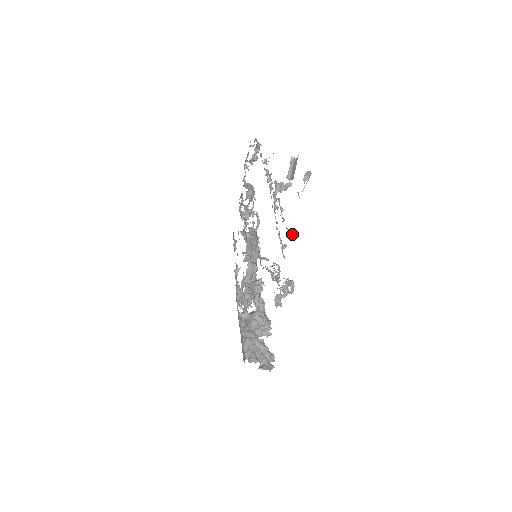
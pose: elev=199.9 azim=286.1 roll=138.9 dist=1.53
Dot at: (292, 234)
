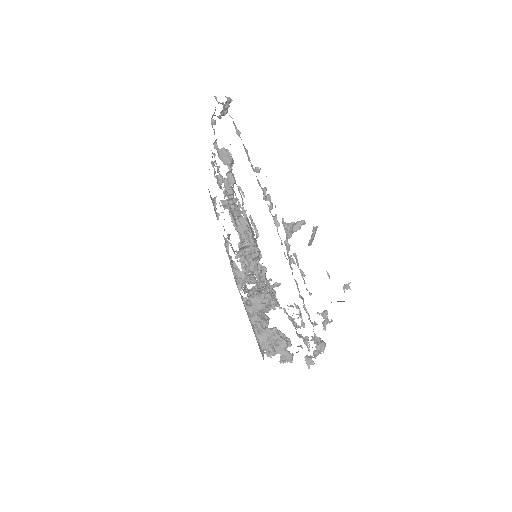
Dot at: (326, 322)
